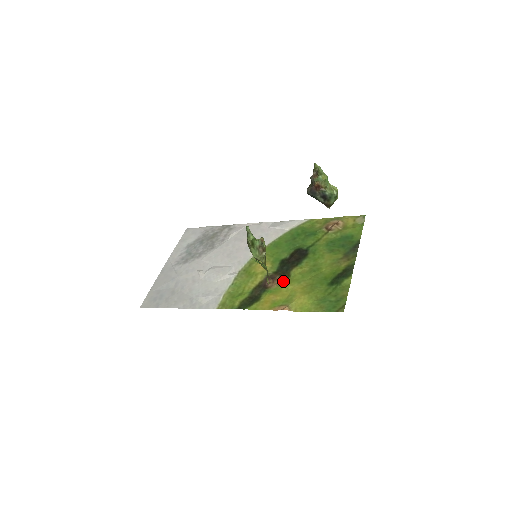
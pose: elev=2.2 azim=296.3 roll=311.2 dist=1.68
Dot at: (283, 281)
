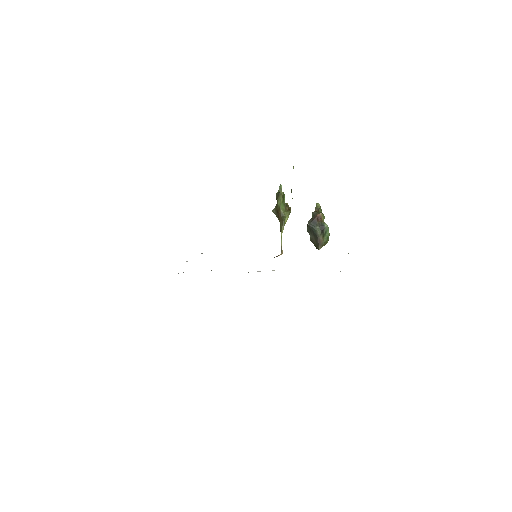
Dot at: occluded
